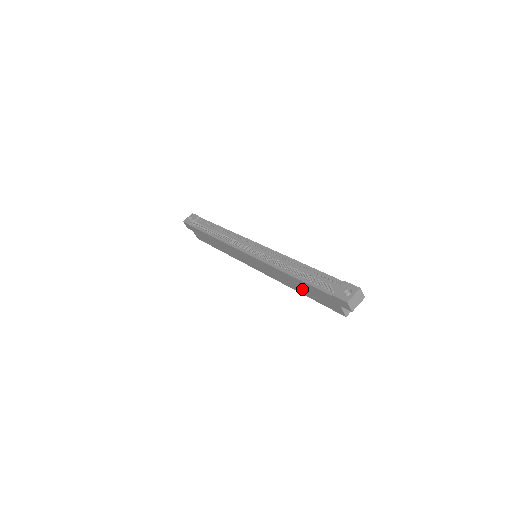
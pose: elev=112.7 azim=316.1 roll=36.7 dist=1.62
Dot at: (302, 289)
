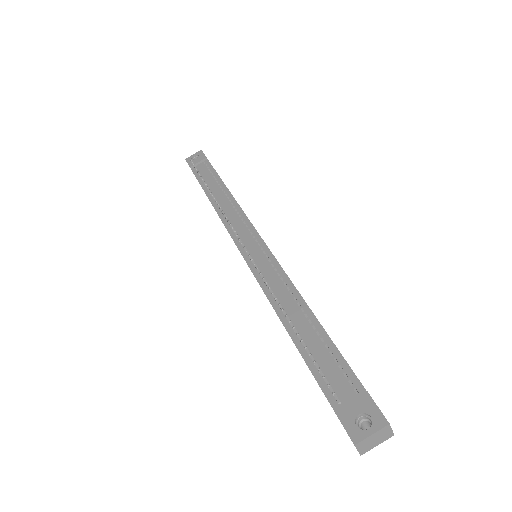
Dot at: occluded
